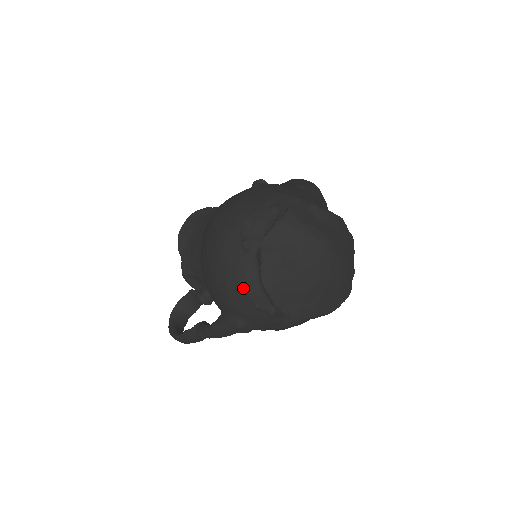
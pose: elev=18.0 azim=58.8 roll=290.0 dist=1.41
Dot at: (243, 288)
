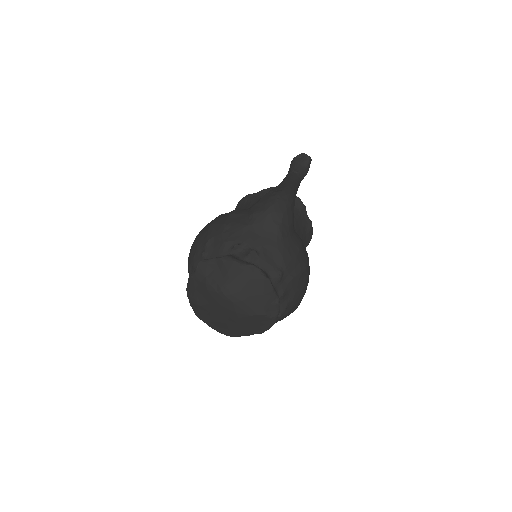
Dot at: occluded
